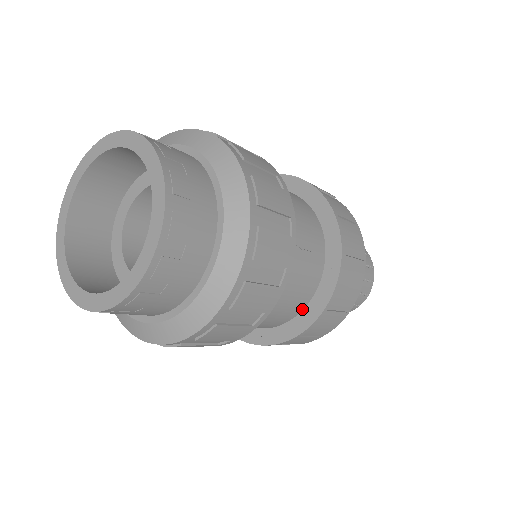
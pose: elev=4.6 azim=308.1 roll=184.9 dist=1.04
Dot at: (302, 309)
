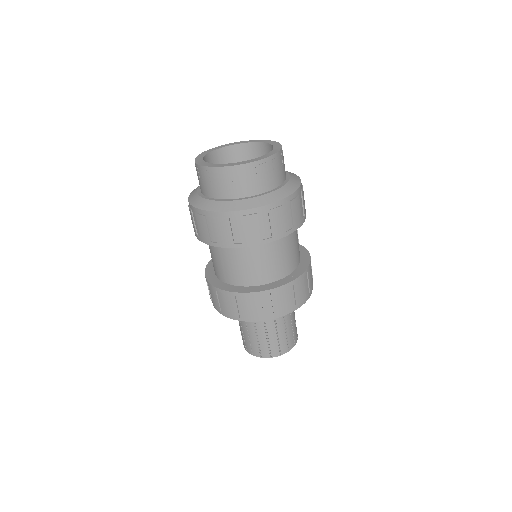
Dot at: (288, 274)
